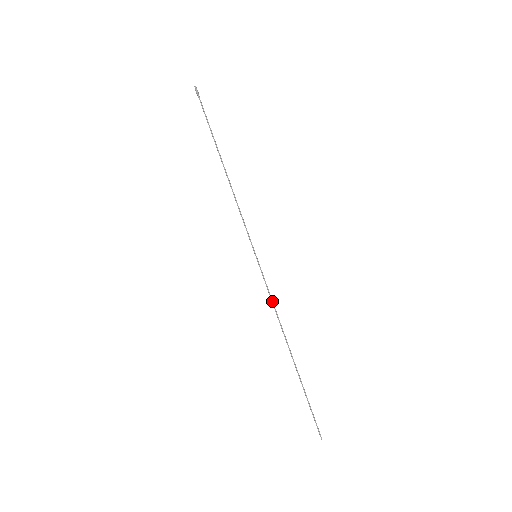
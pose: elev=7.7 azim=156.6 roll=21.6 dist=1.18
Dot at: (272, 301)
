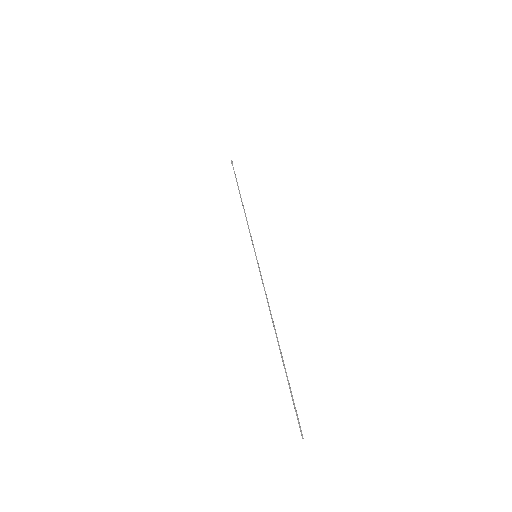
Dot at: (264, 290)
